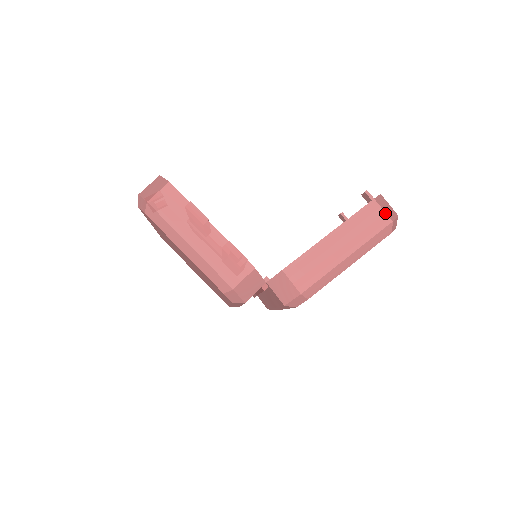
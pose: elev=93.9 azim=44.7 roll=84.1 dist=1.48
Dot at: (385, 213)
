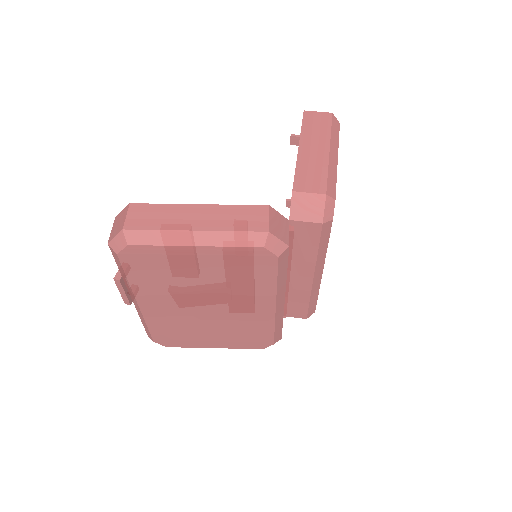
Dot at: (321, 112)
